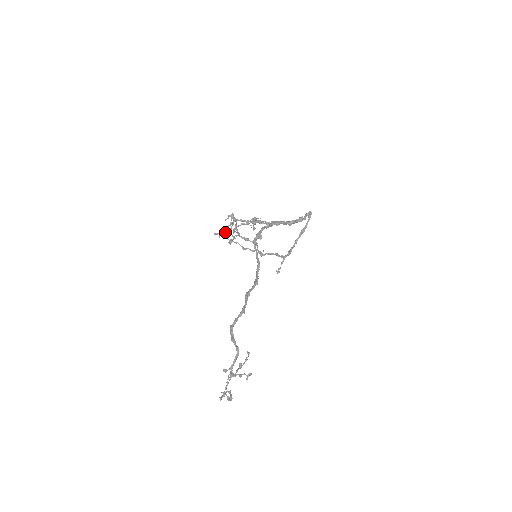
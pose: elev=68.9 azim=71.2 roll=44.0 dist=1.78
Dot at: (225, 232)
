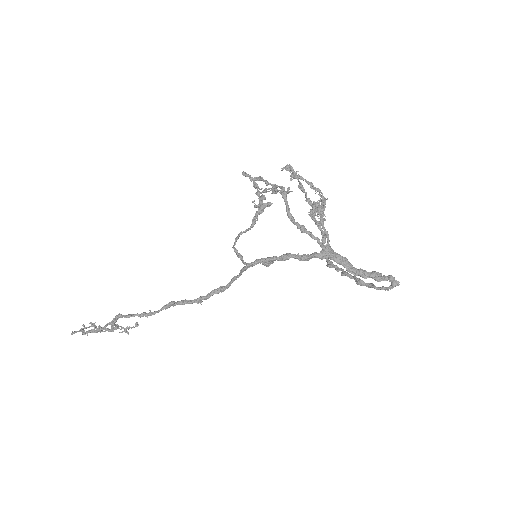
Dot at: (264, 181)
